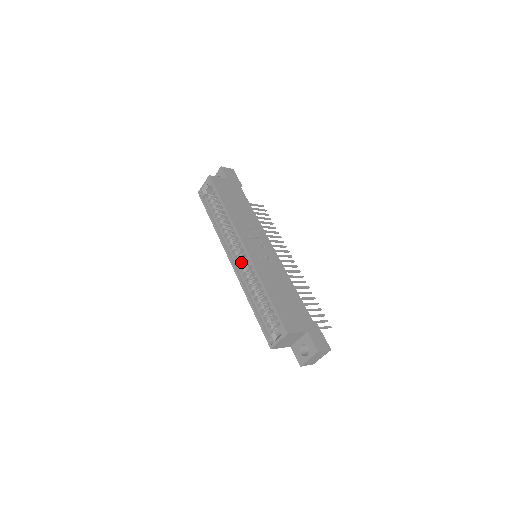
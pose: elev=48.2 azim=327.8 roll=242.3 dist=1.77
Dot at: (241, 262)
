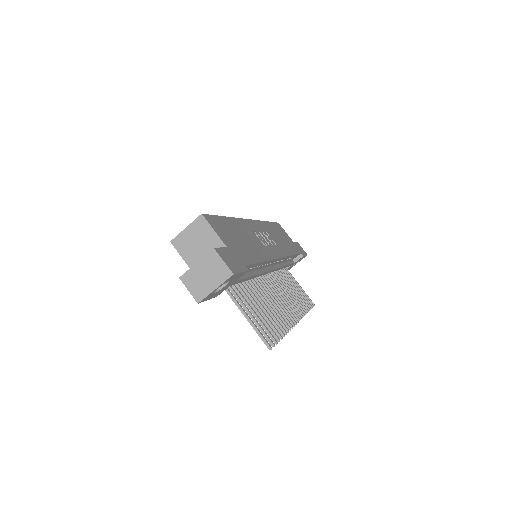
Dot at: occluded
